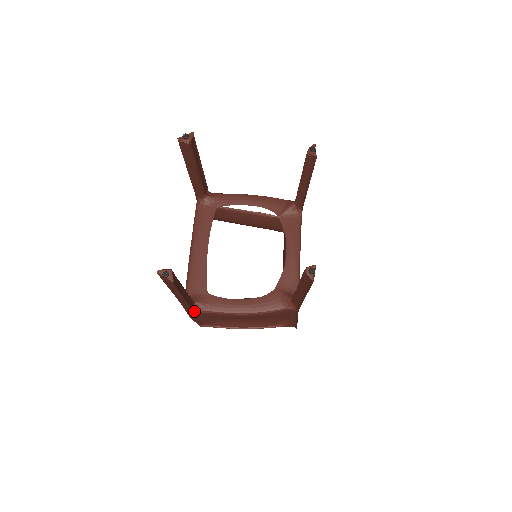
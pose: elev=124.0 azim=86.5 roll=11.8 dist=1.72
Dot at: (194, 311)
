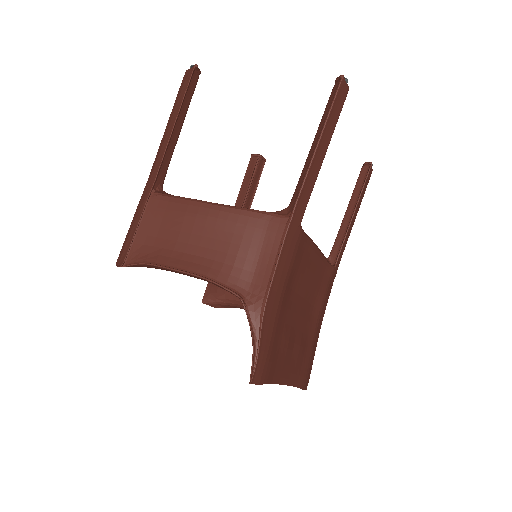
Dot at: (153, 191)
